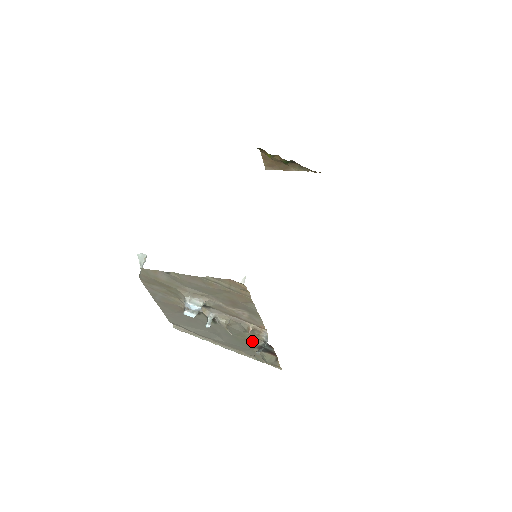
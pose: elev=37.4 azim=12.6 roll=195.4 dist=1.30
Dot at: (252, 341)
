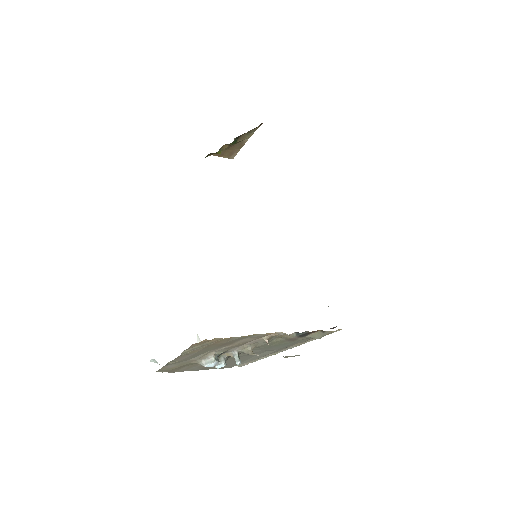
Dot at: (287, 339)
